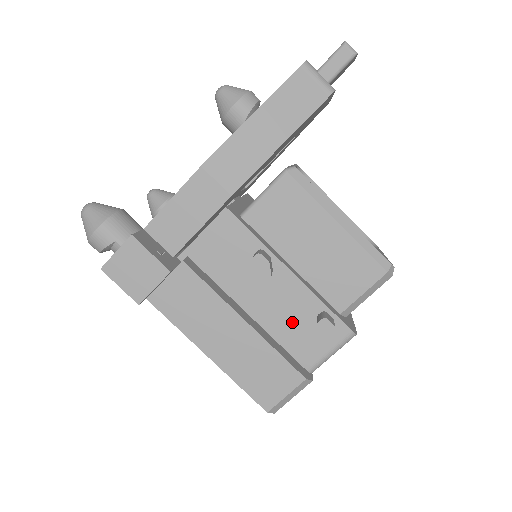
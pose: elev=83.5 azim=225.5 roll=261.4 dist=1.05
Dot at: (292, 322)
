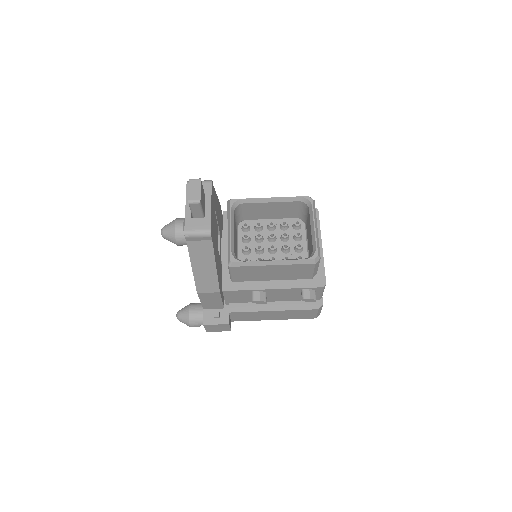
Dot at: (293, 296)
